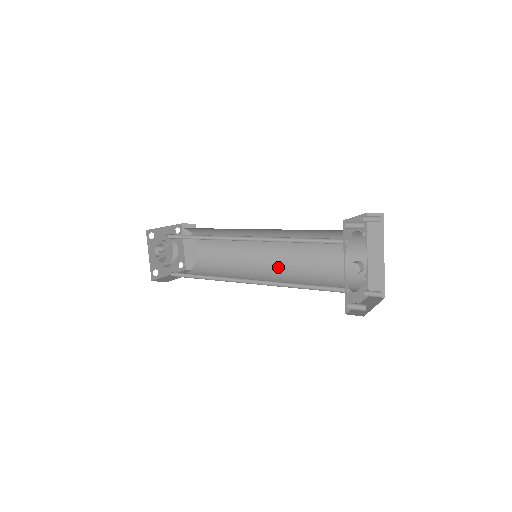
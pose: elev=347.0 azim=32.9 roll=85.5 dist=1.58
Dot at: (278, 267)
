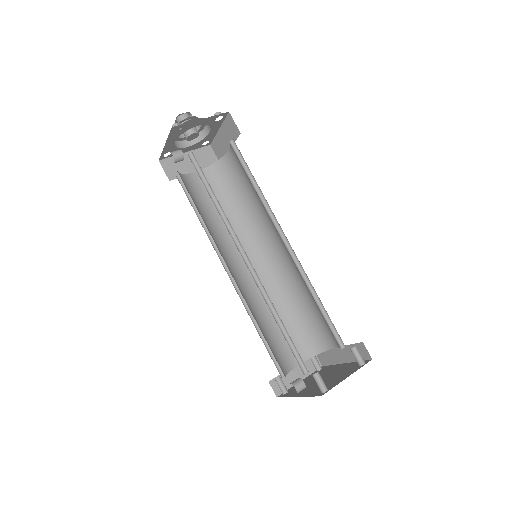
Dot at: (274, 263)
